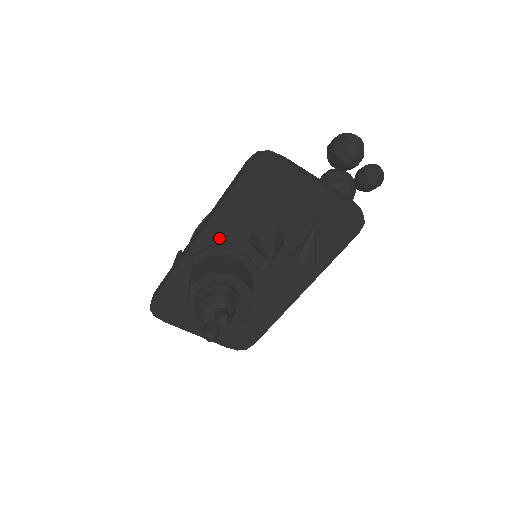
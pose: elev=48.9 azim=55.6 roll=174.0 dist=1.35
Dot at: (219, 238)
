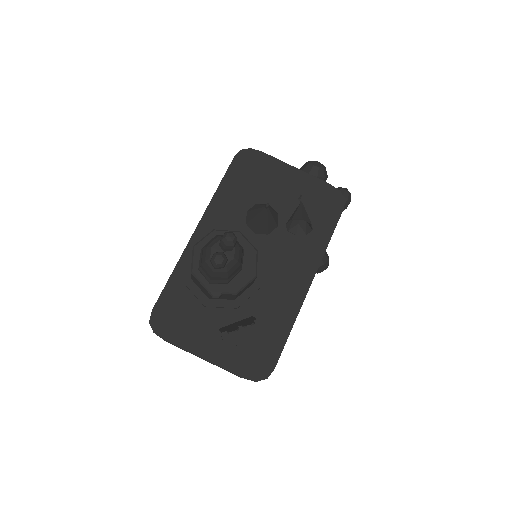
Dot at: (217, 225)
